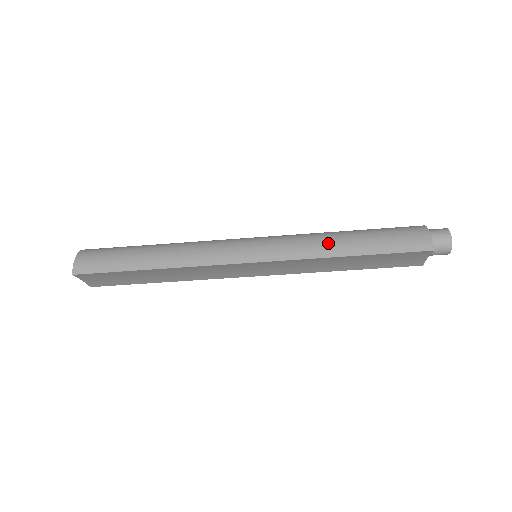
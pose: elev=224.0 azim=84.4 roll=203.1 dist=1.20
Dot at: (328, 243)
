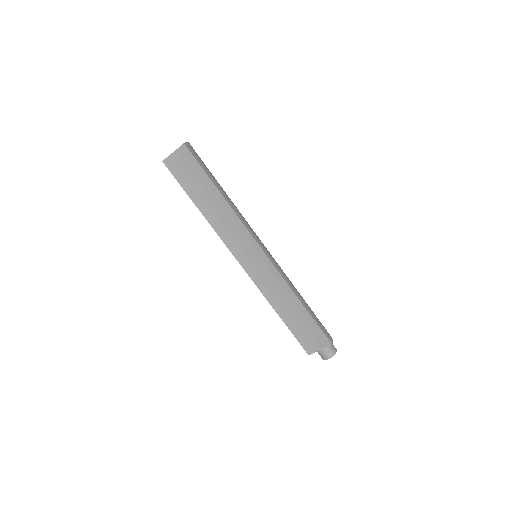
Dot at: occluded
